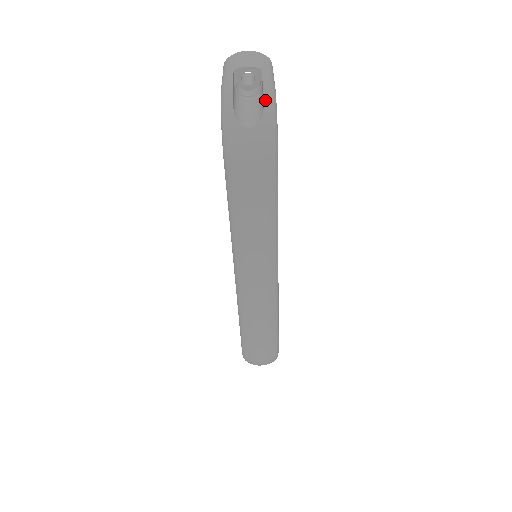
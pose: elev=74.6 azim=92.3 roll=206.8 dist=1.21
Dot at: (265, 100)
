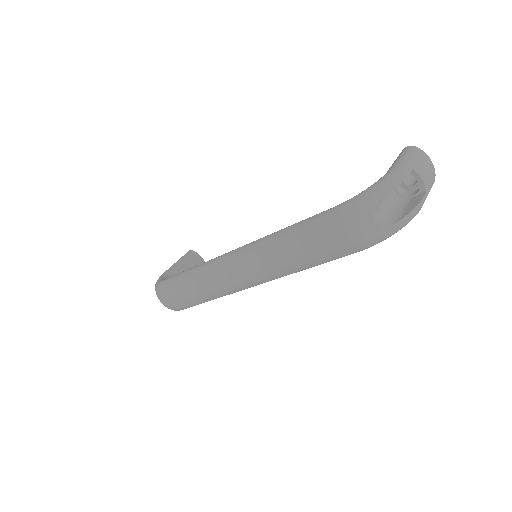
Dot at: (405, 218)
